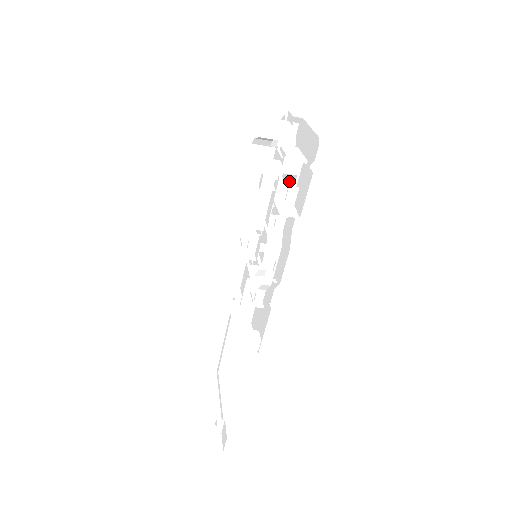
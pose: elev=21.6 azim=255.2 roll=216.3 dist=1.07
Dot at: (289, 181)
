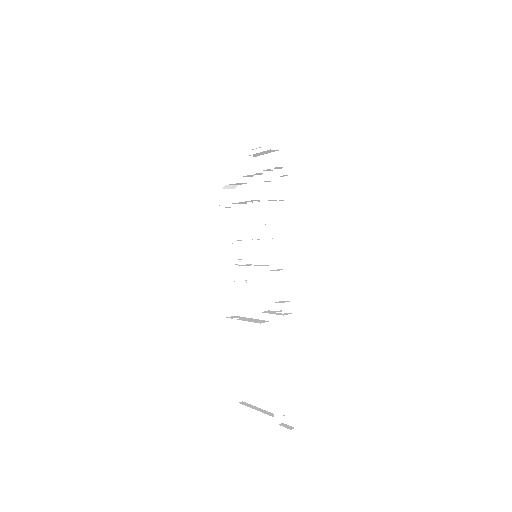
Dot at: (262, 194)
